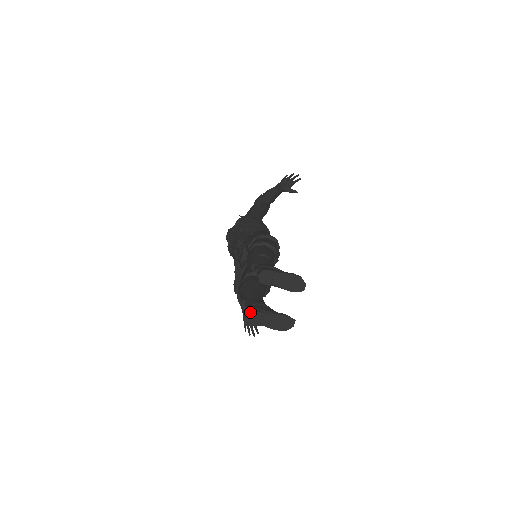
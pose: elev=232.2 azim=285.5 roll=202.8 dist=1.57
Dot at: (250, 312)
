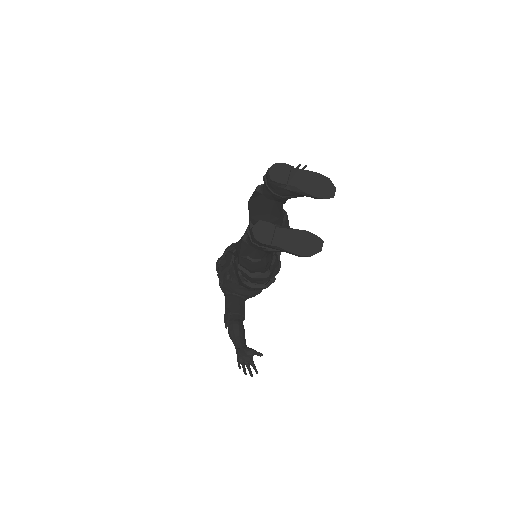
Dot at: occluded
